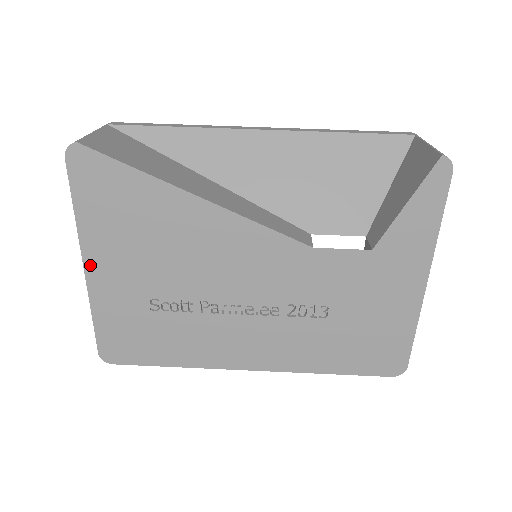
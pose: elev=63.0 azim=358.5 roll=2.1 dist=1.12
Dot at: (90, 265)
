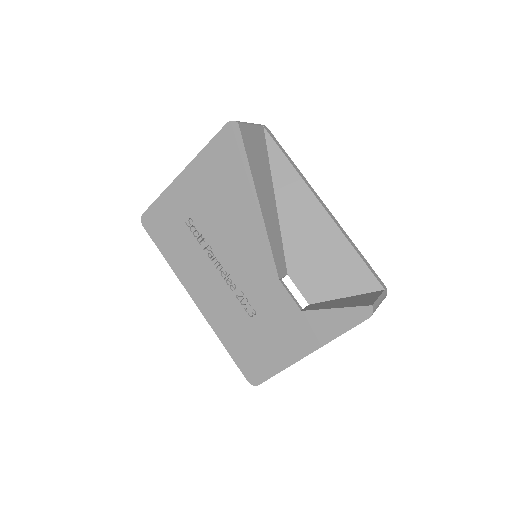
Dot at: (185, 174)
